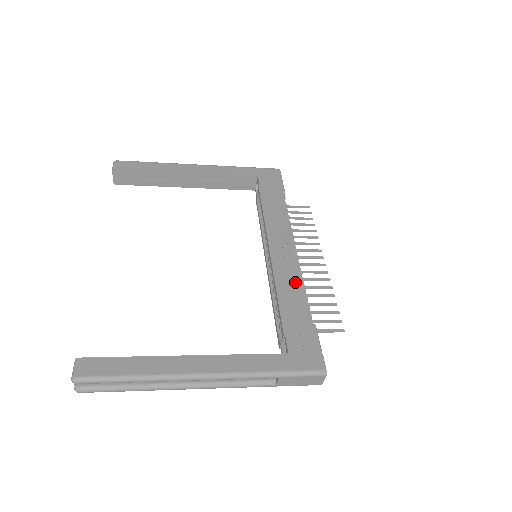
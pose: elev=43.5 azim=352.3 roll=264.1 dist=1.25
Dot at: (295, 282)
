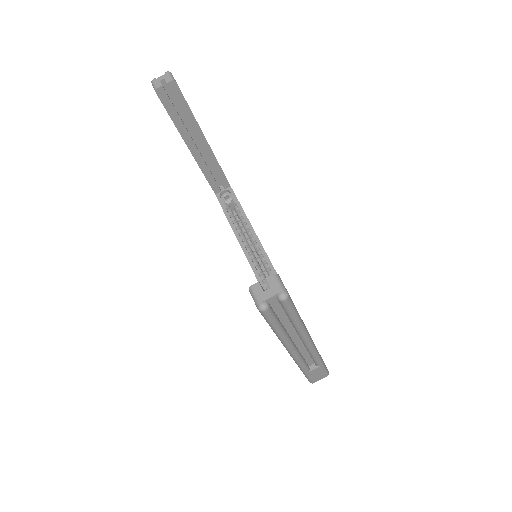
Dot at: occluded
